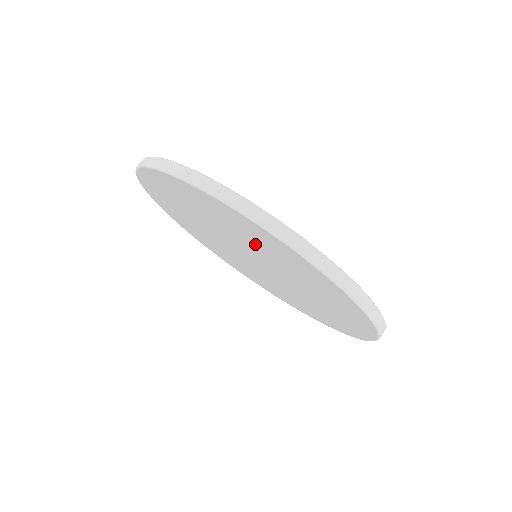
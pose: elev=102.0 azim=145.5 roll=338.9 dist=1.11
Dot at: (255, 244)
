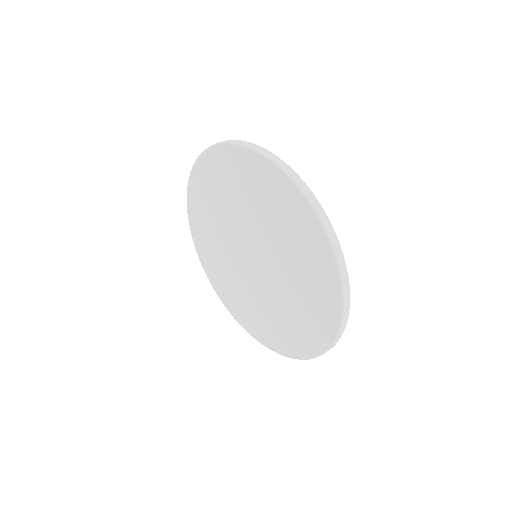
Dot at: (286, 241)
